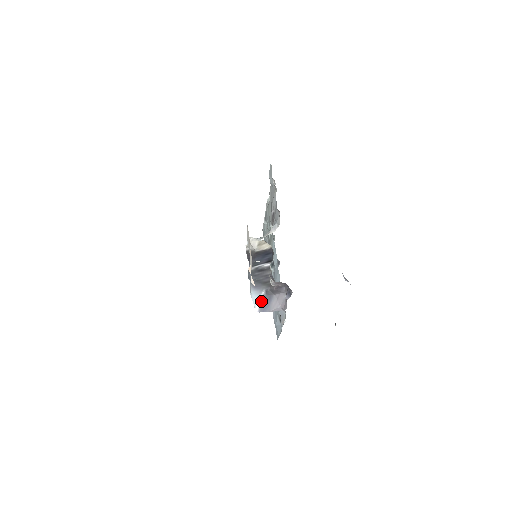
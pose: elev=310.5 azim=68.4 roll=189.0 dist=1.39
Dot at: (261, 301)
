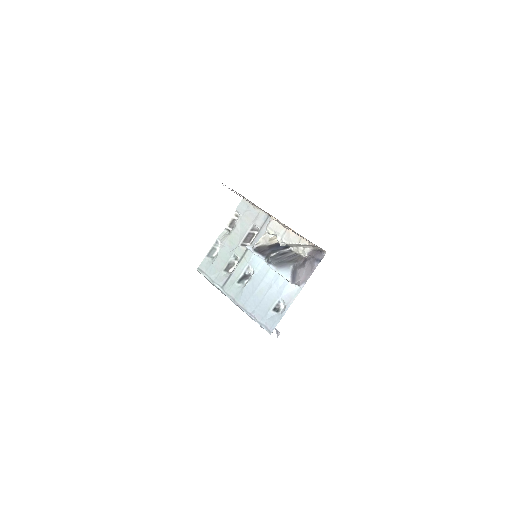
Dot at: (291, 274)
